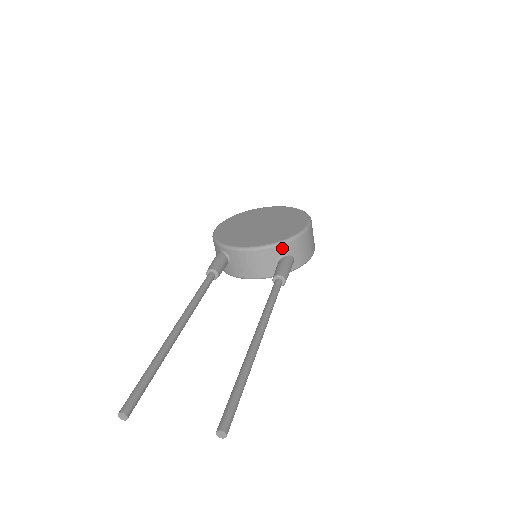
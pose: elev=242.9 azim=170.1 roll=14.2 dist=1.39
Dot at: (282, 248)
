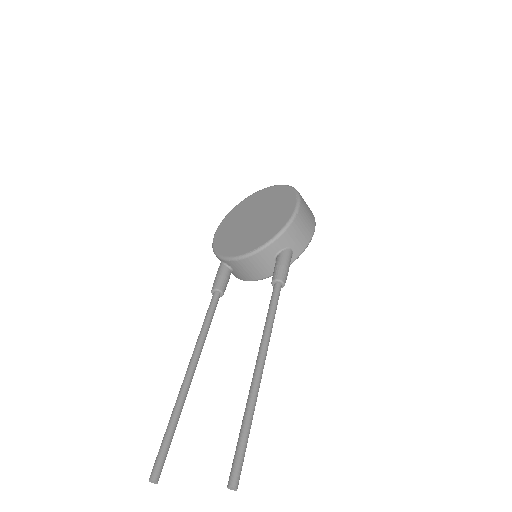
Dot at: (274, 246)
